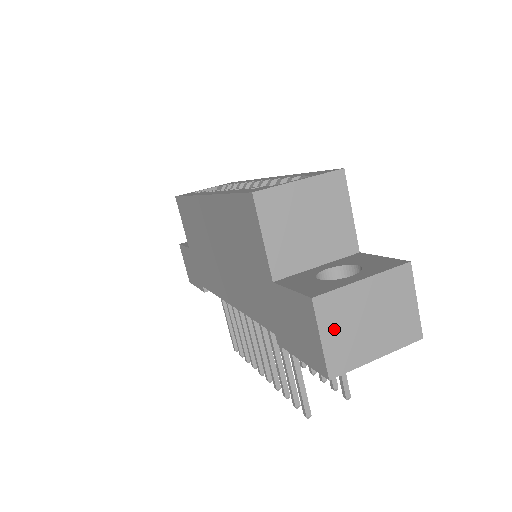
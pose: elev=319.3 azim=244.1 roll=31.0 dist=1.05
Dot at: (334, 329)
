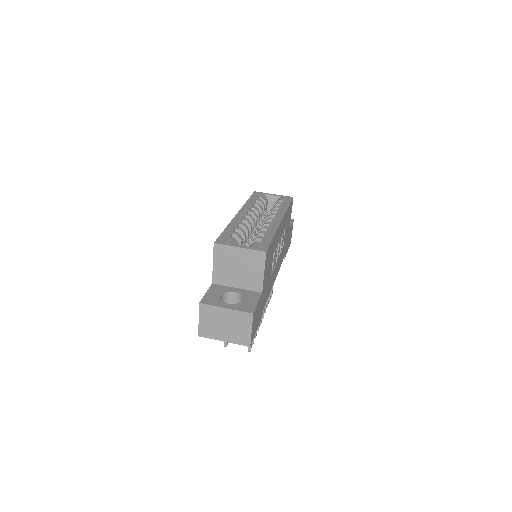
Dot at: (206, 319)
